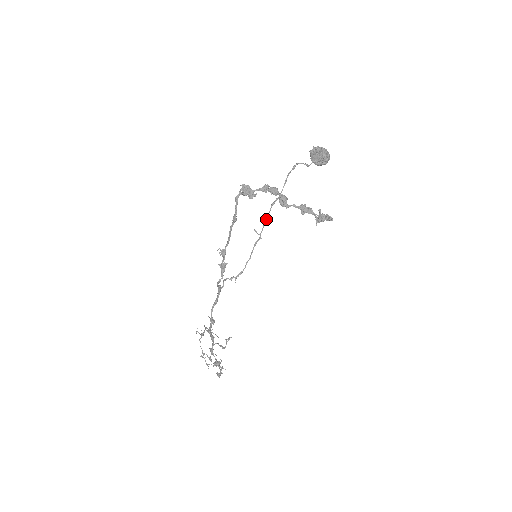
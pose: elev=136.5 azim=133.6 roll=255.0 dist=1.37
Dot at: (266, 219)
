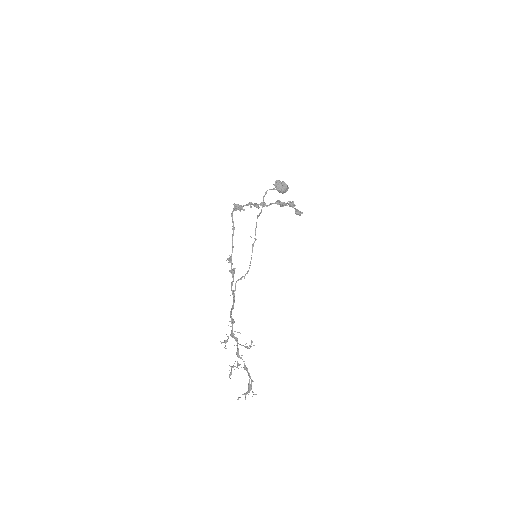
Dot at: (256, 225)
